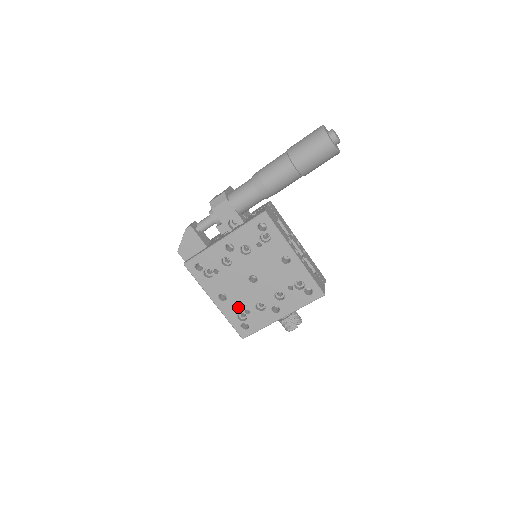
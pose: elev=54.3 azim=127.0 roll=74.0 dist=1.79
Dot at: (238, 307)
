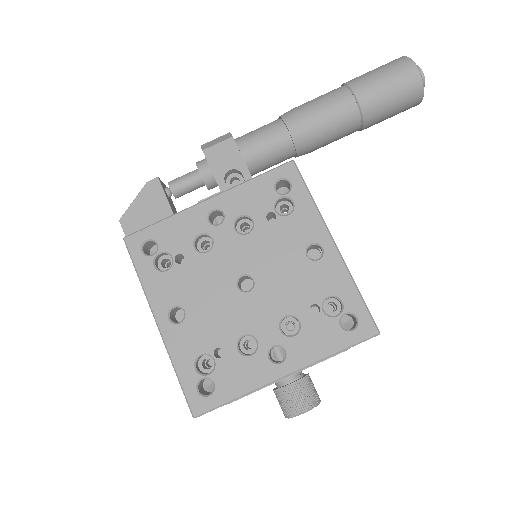
Dot at: (203, 339)
